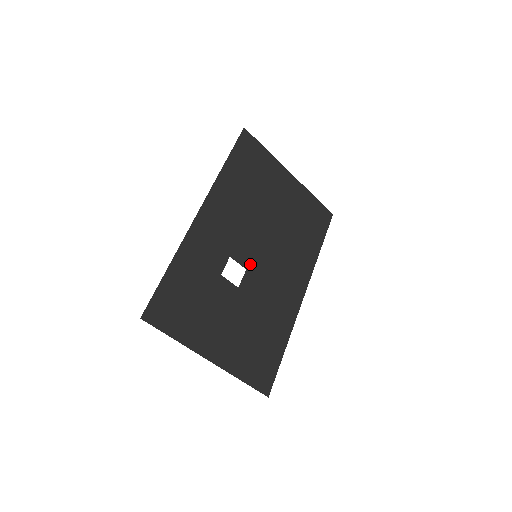
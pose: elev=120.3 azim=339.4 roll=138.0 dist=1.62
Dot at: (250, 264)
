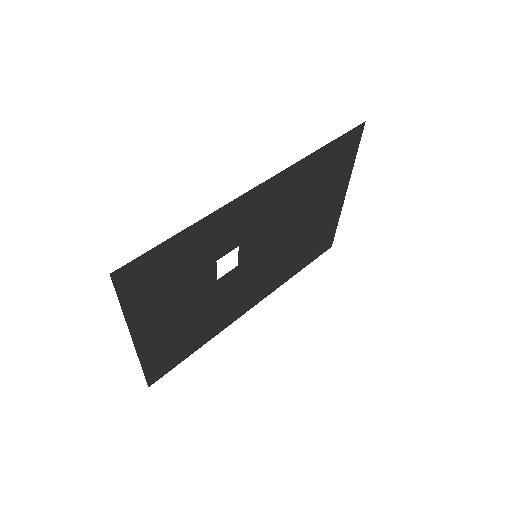
Dot at: (245, 261)
